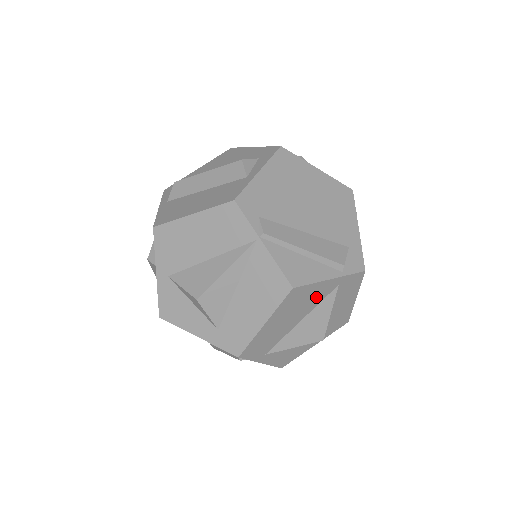
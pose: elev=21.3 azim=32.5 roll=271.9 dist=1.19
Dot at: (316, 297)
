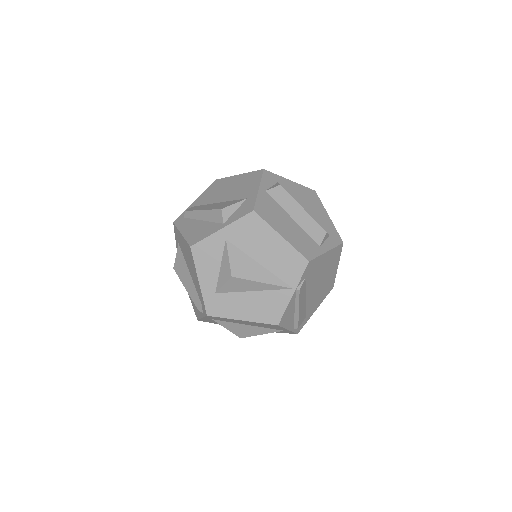
Dot at: (271, 327)
